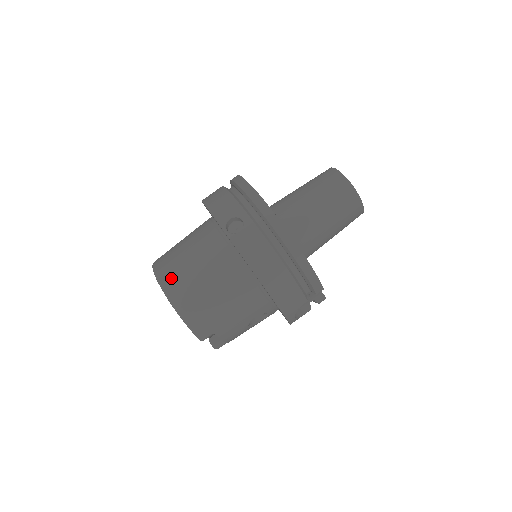
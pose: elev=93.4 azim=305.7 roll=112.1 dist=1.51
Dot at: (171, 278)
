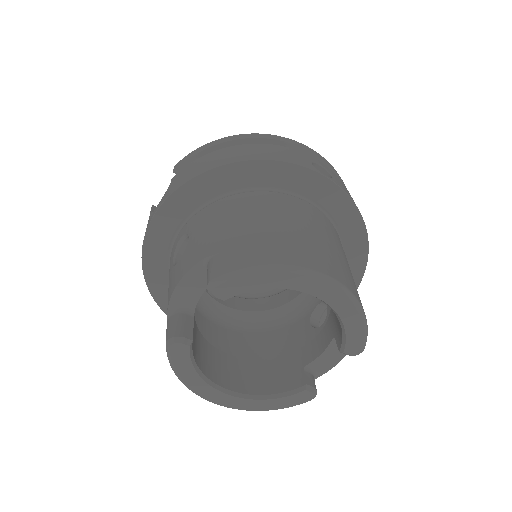
Dot at: (317, 258)
